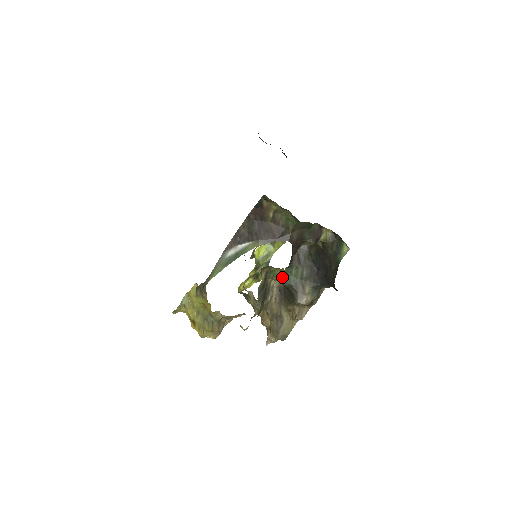
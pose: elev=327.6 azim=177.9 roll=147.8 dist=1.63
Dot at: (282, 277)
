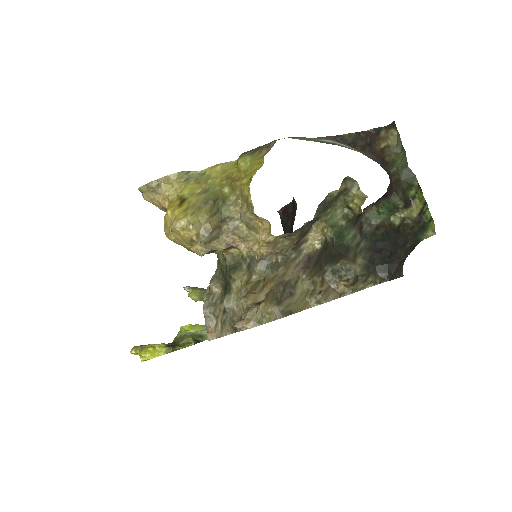
Dot at: (336, 230)
